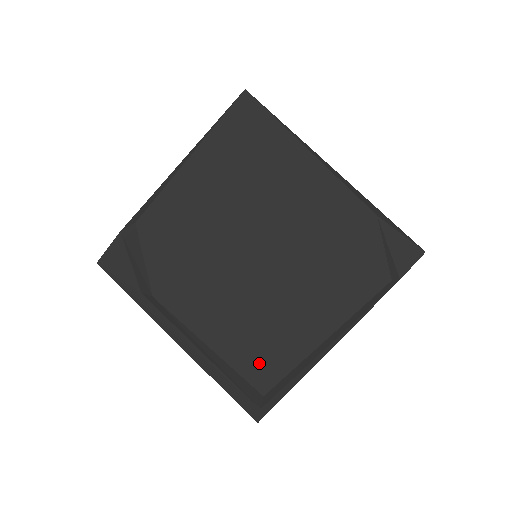
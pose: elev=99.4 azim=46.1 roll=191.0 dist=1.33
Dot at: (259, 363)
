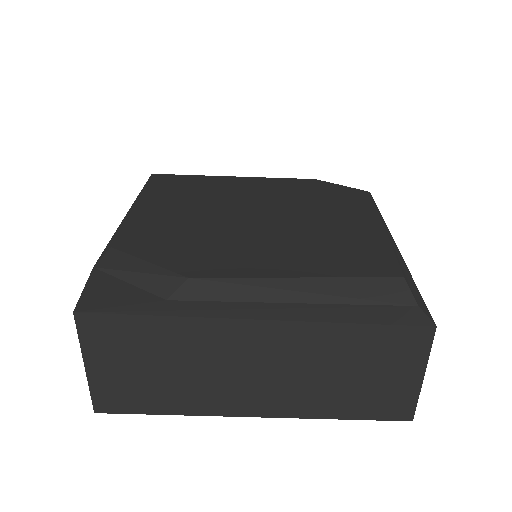
Dot at: (362, 262)
